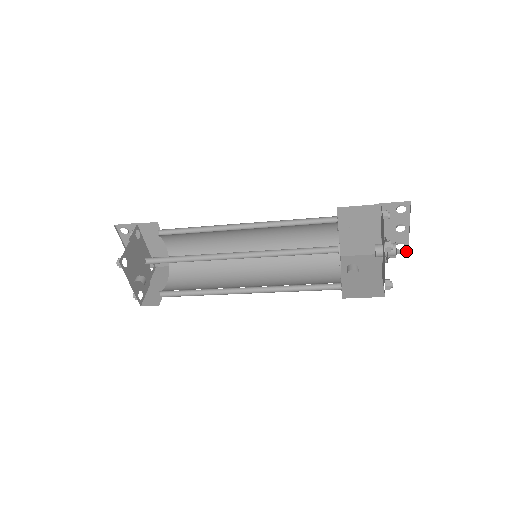
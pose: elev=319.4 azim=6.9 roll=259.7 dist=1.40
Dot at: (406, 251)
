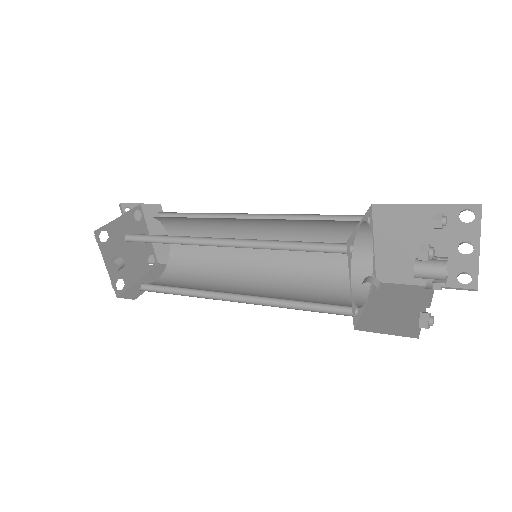
Dot at: (474, 288)
